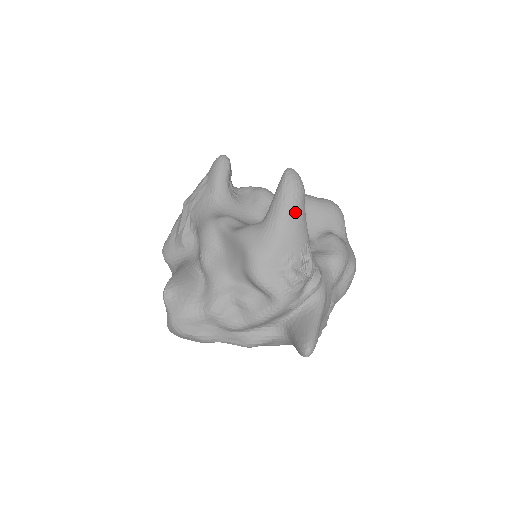
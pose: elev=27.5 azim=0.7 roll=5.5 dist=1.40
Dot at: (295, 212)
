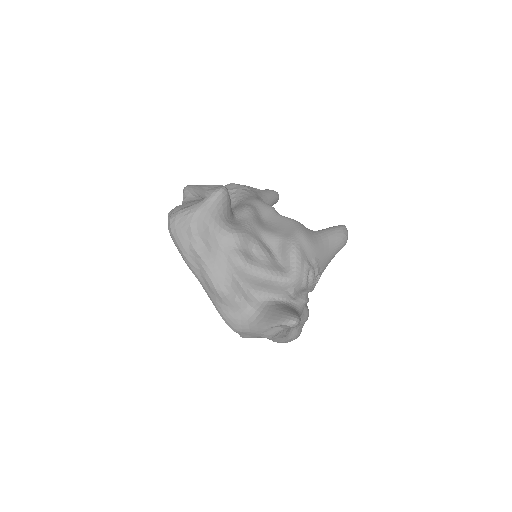
Dot at: (337, 246)
